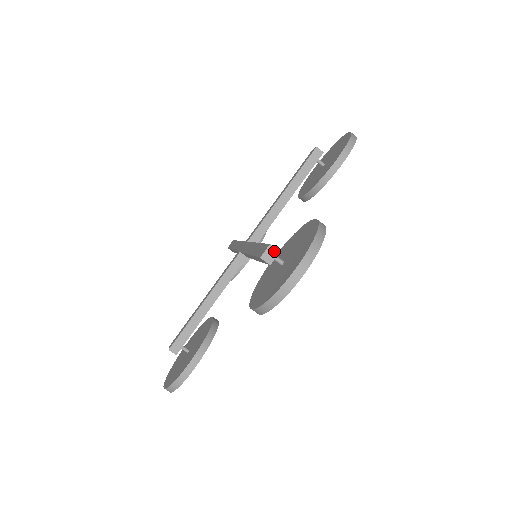
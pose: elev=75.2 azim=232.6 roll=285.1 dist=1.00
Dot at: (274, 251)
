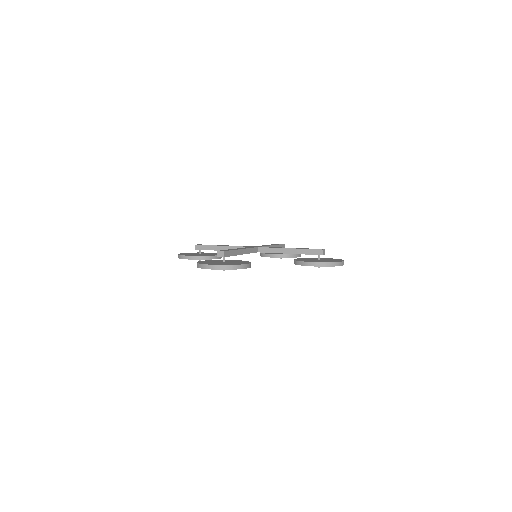
Dot at: (223, 255)
